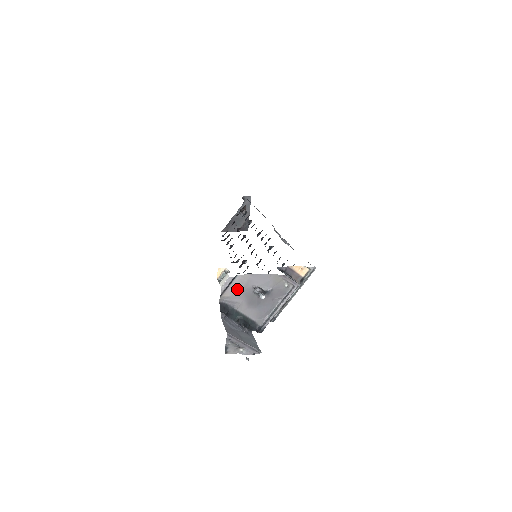
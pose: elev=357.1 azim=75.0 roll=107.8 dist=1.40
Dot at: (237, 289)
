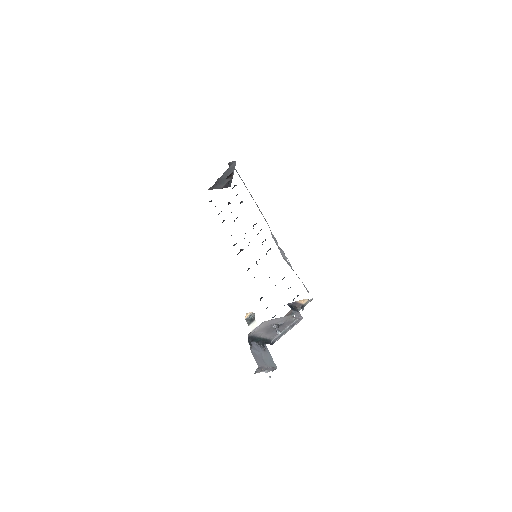
Dot at: (261, 328)
